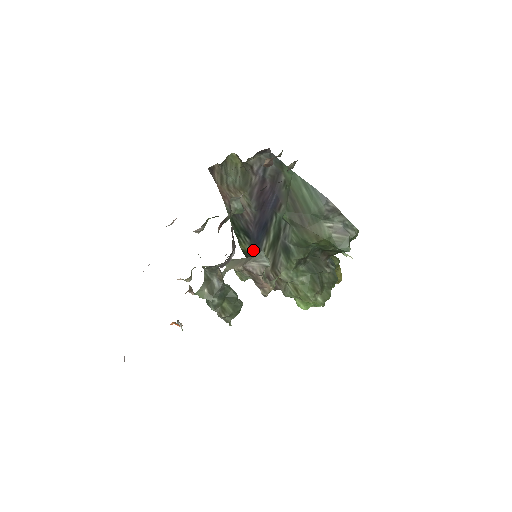
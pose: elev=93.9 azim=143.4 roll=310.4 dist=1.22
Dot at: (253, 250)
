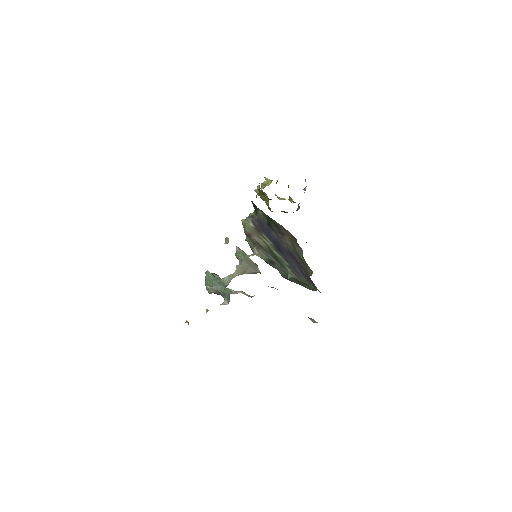
Dot at: (261, 222)
